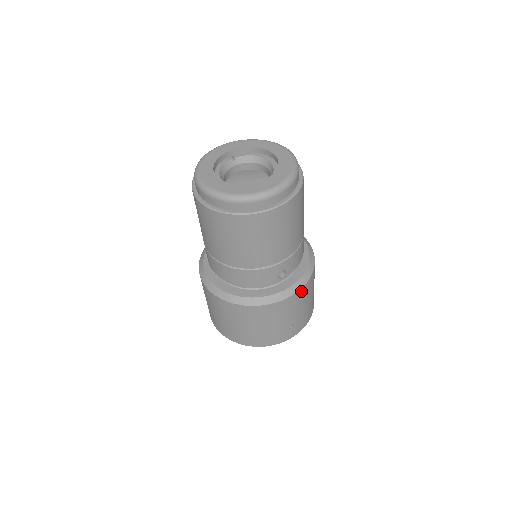
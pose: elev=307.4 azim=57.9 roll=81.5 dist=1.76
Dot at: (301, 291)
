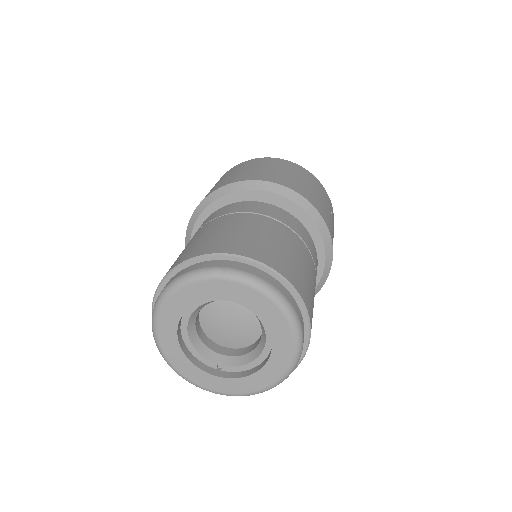
Dot at: occluded
